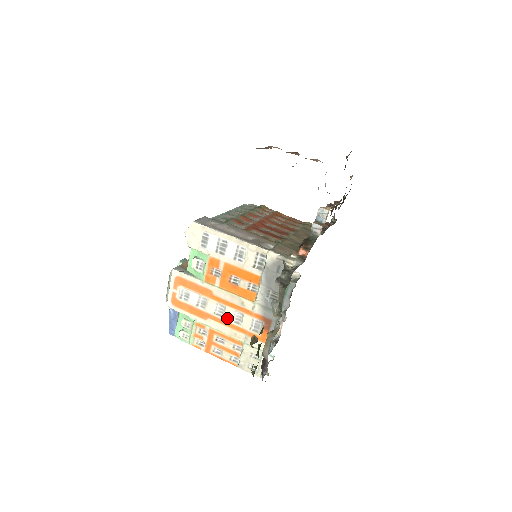
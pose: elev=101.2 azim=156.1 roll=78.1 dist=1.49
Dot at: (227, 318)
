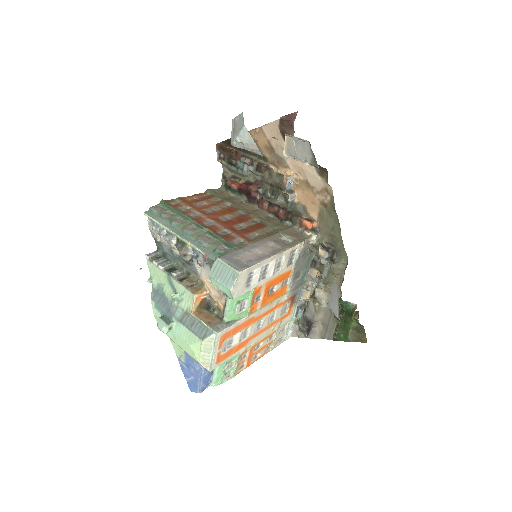
Dot at: (265, 325)
